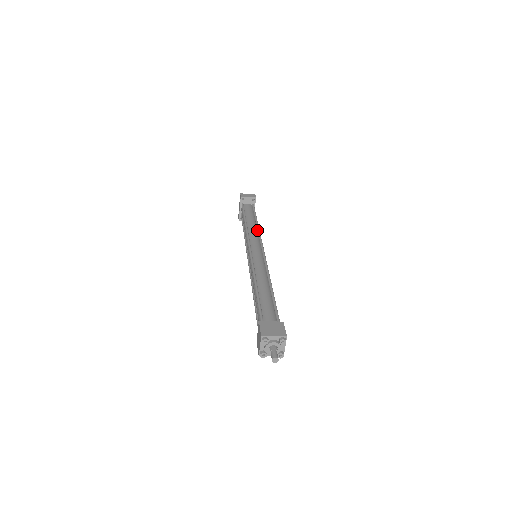
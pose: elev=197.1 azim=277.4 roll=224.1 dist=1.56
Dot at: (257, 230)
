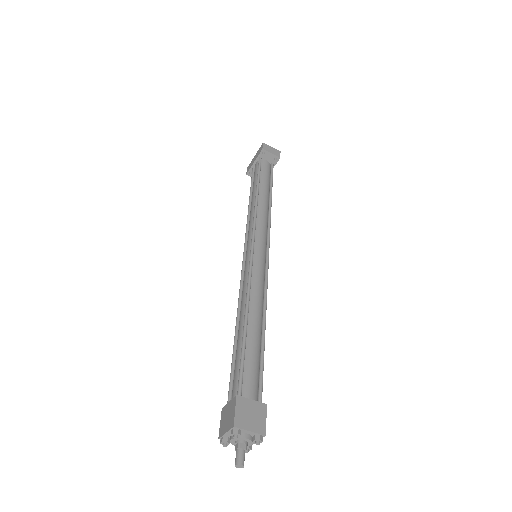
Dot at: (268, 213)
